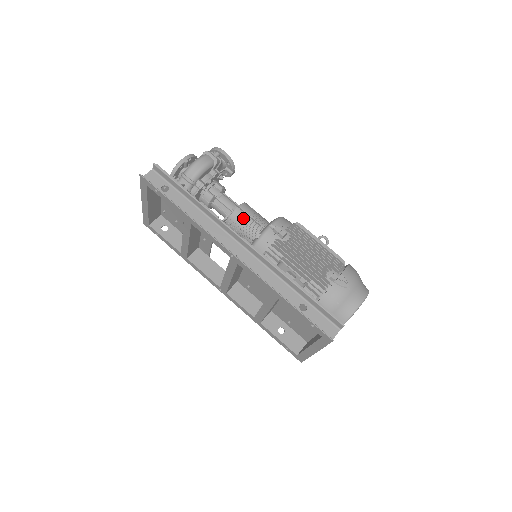
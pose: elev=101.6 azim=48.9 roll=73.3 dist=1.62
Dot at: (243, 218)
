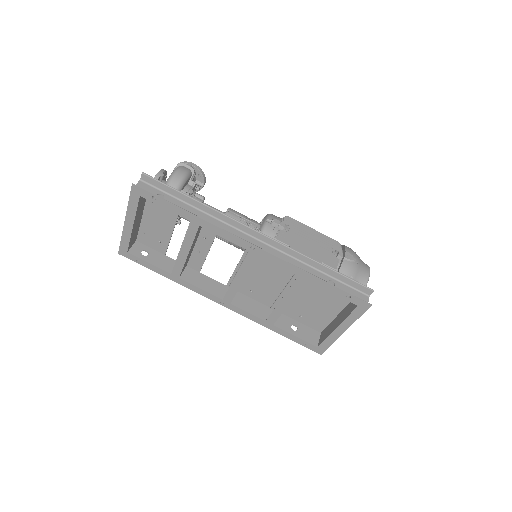
Dot at: occluded
